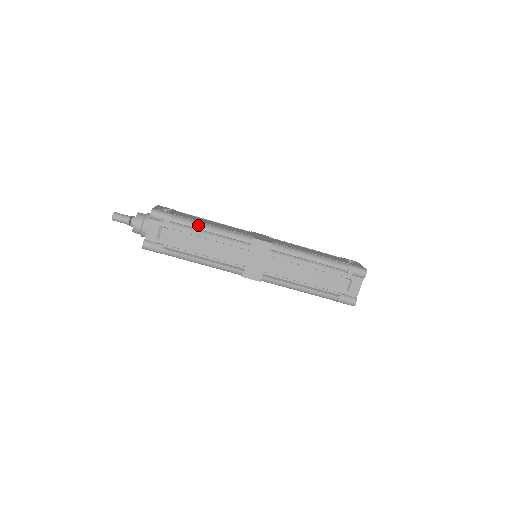
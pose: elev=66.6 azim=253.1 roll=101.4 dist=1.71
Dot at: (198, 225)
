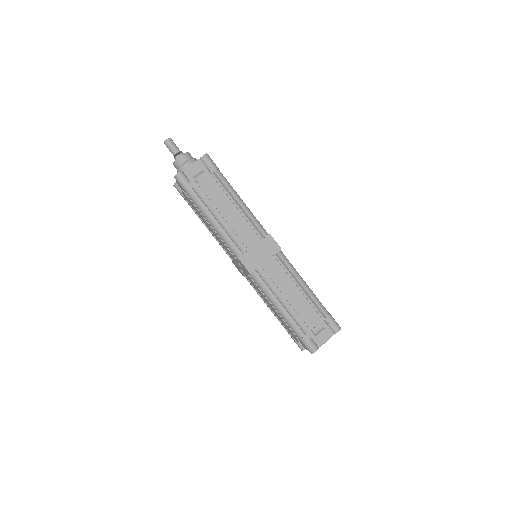
Dot at: (234, 191)
